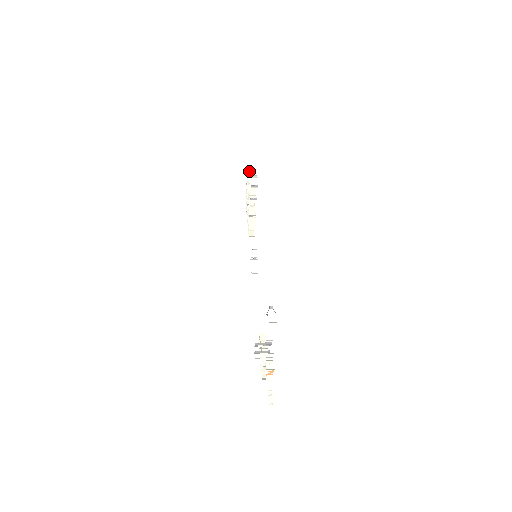
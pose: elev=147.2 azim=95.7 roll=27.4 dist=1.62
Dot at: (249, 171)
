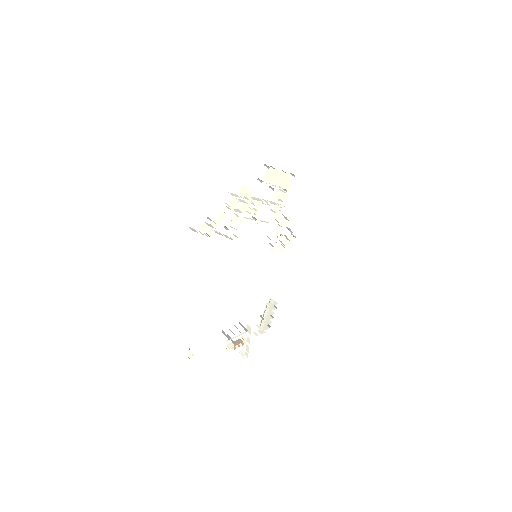
Dot at: occluded
